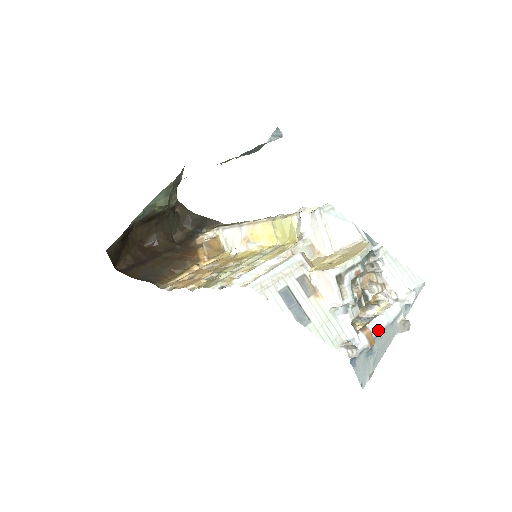
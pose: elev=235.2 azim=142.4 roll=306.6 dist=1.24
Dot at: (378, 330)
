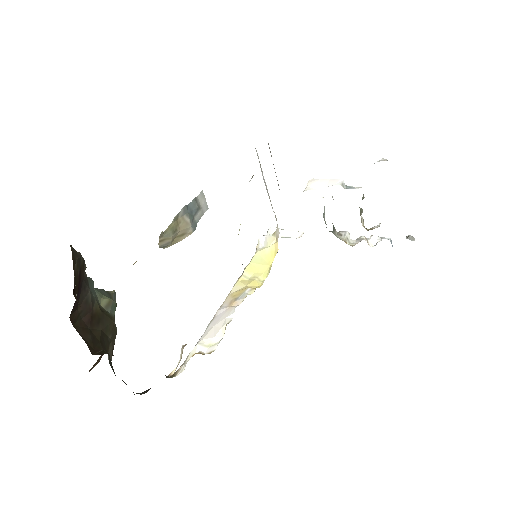
Dot at: occluded
